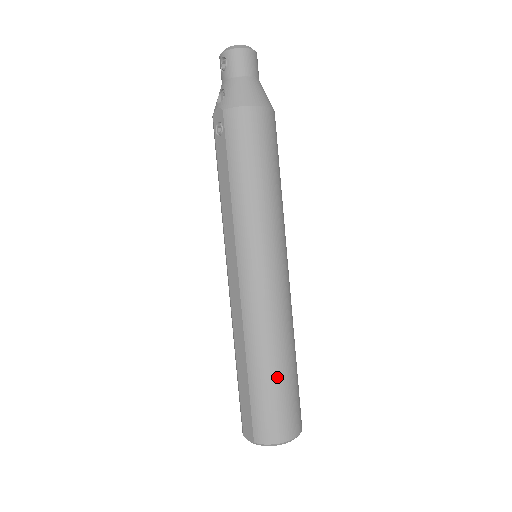
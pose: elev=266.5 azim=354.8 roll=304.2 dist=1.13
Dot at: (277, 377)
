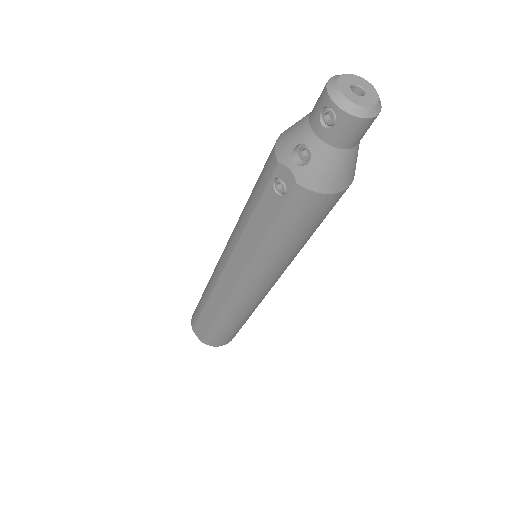
Dot at: (237, 327)
